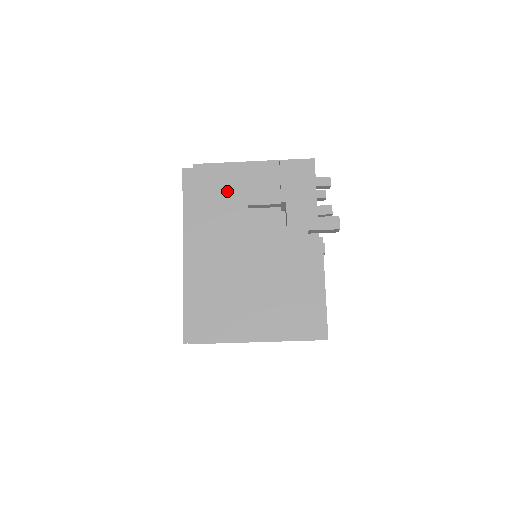
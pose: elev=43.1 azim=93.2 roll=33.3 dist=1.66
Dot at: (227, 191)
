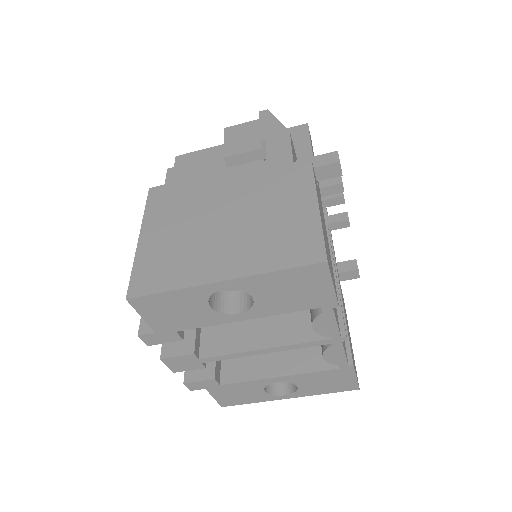
Dot at: (209, 169)
